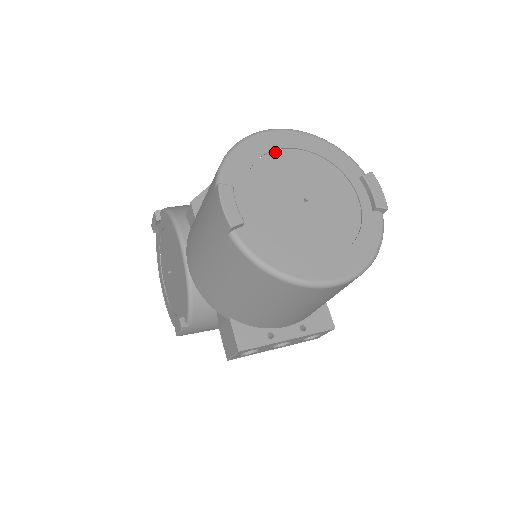
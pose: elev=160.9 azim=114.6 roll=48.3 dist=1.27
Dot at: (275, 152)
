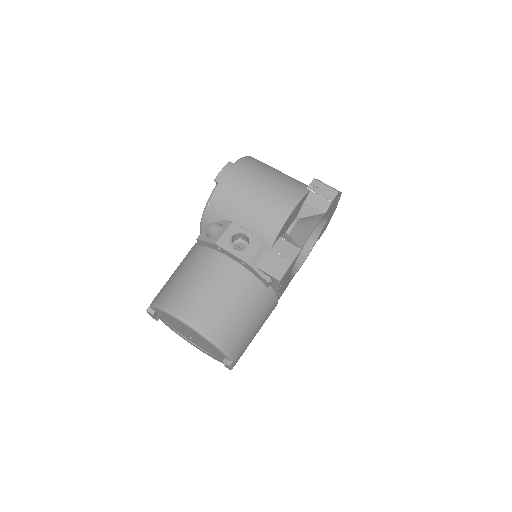
Dot at: occluded
